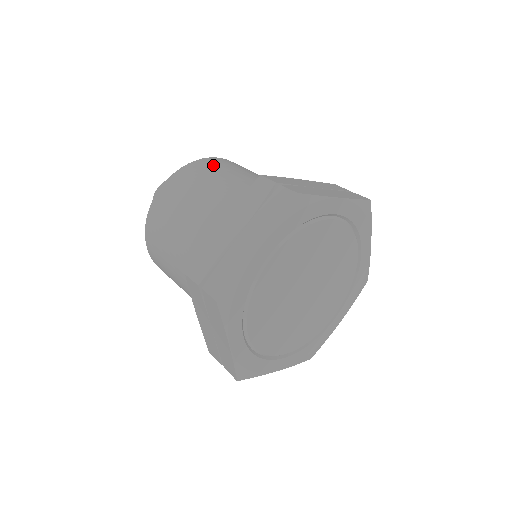
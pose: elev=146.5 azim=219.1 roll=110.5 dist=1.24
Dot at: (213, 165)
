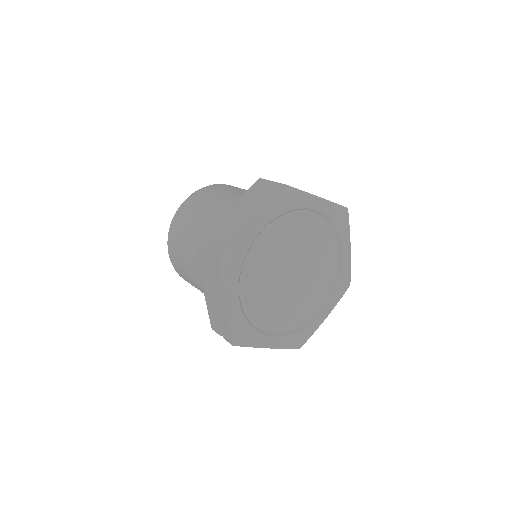
Dot at: (226, 187)
